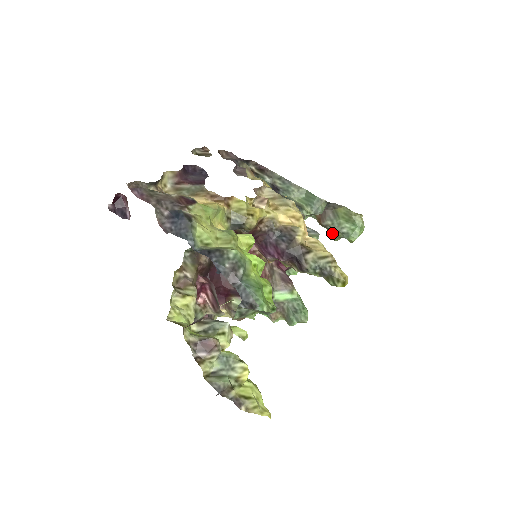
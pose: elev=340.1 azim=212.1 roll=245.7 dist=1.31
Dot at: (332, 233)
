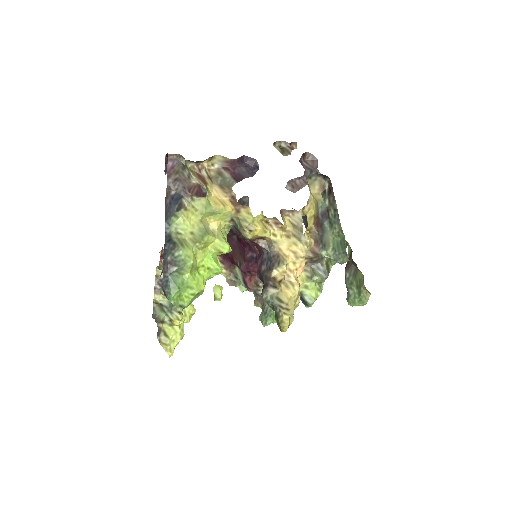
Dot at: occluded
